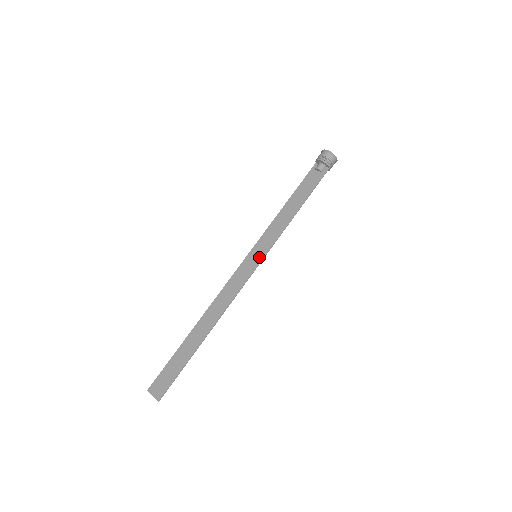
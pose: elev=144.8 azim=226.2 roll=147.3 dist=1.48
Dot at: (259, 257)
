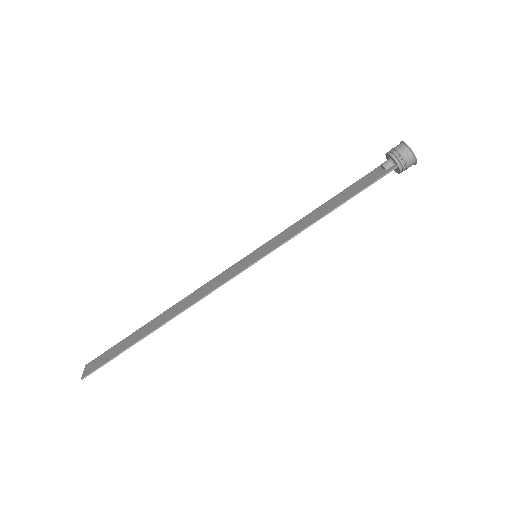
Dot at: (257, 257)
